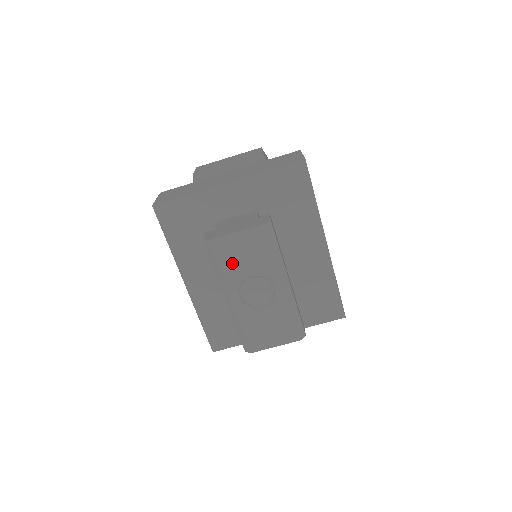
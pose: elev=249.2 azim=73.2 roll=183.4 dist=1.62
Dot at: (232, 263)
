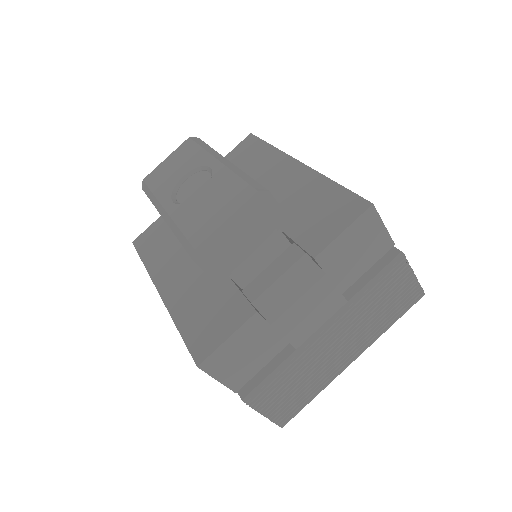
Dot at: (164, 180)
